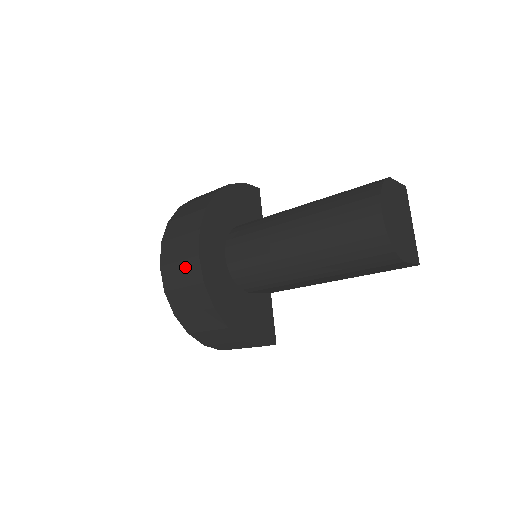
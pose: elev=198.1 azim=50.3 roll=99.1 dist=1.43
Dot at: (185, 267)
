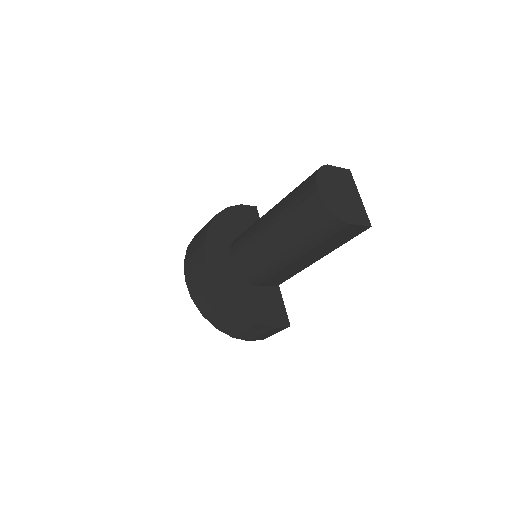
Dot at: (200, 274)
